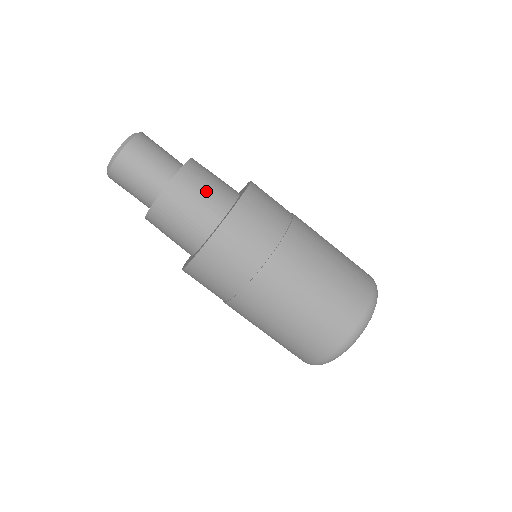
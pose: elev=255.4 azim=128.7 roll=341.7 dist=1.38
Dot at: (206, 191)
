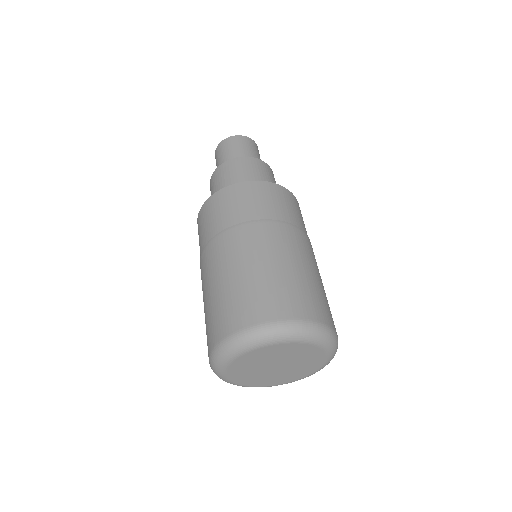
Dot at: (258, 176)
